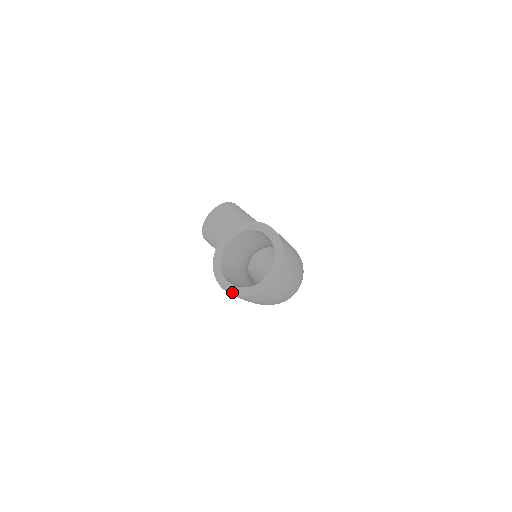
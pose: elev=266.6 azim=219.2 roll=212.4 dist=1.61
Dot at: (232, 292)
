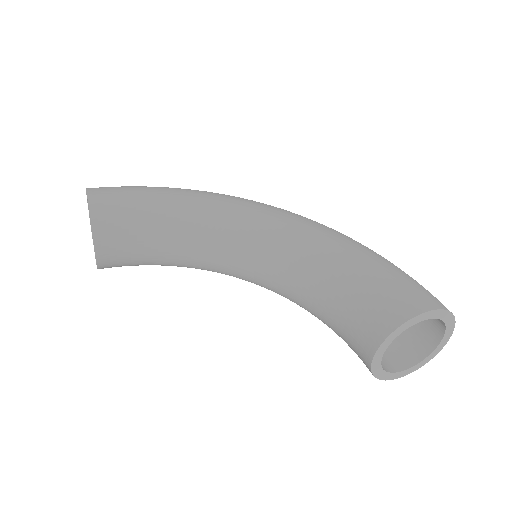
Dot at: (411, 372)
